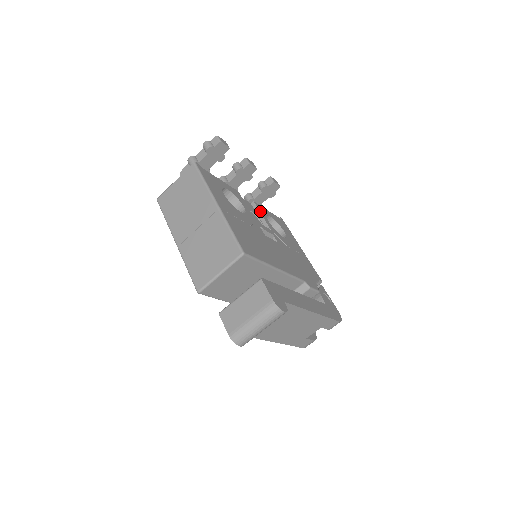
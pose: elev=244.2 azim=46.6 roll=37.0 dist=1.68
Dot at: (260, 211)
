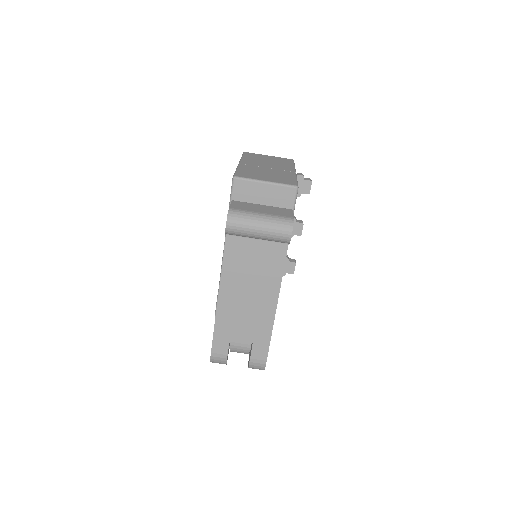
Dot at: occluded
